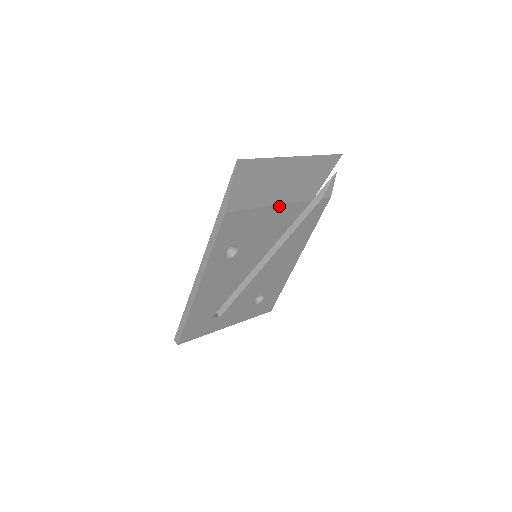
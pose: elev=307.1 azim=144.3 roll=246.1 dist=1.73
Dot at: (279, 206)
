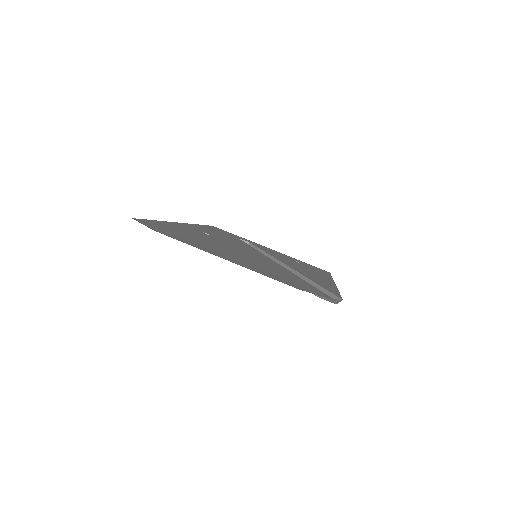
Dot at: occluded
